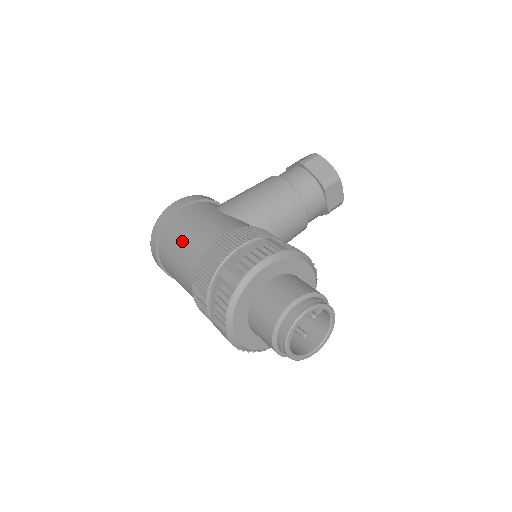
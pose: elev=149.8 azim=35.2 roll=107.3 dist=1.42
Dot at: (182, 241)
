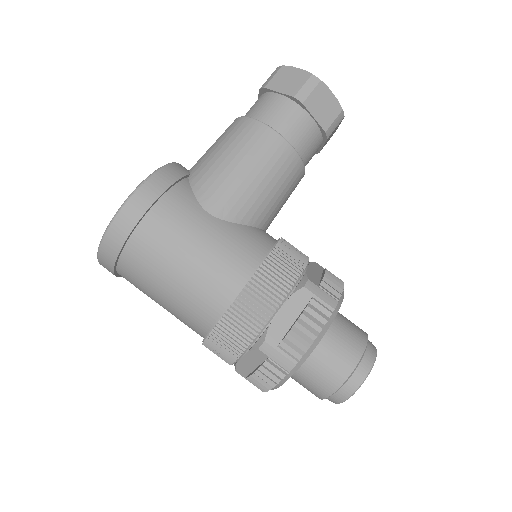
Dot at: (172, 279)
